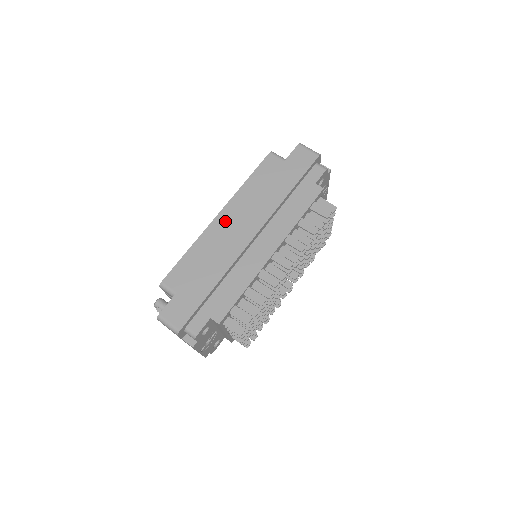
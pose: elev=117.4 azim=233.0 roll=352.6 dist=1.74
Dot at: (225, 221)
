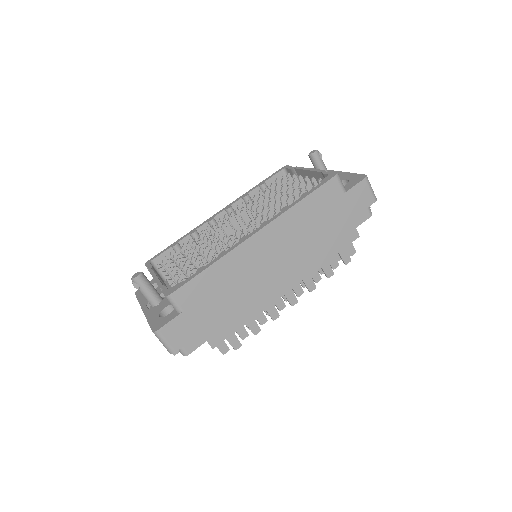
Dot at: (261, 244)
